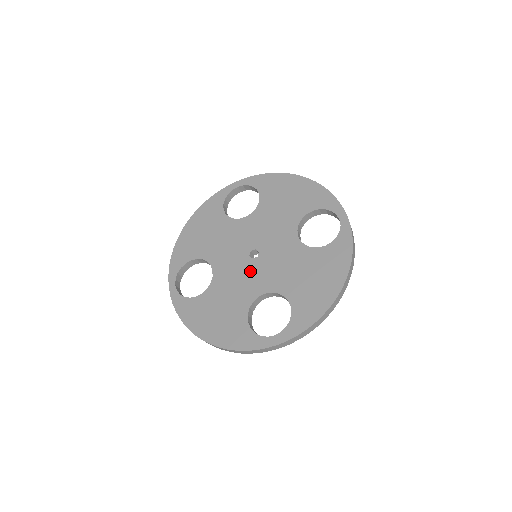
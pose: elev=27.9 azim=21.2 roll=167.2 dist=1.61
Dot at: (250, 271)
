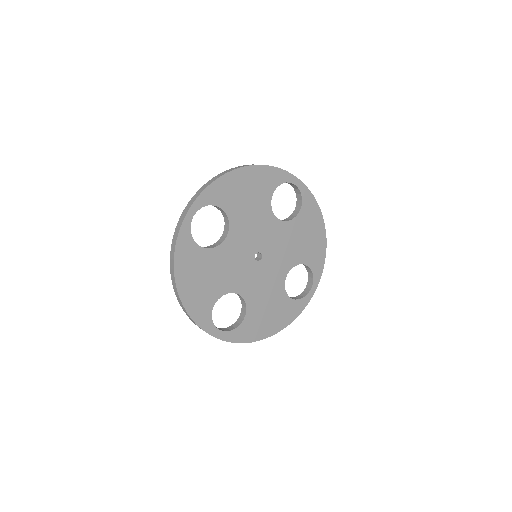
Dot at: (246, 268)
